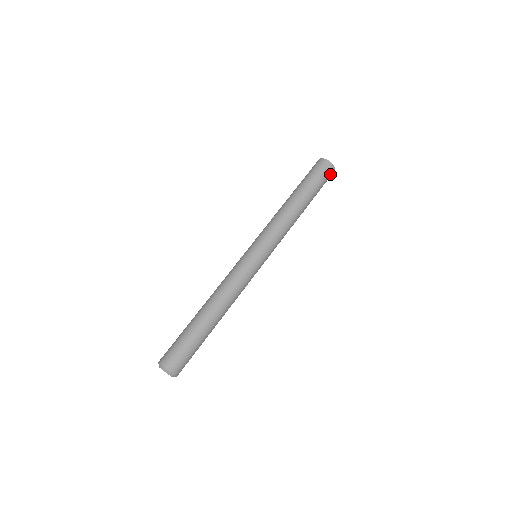
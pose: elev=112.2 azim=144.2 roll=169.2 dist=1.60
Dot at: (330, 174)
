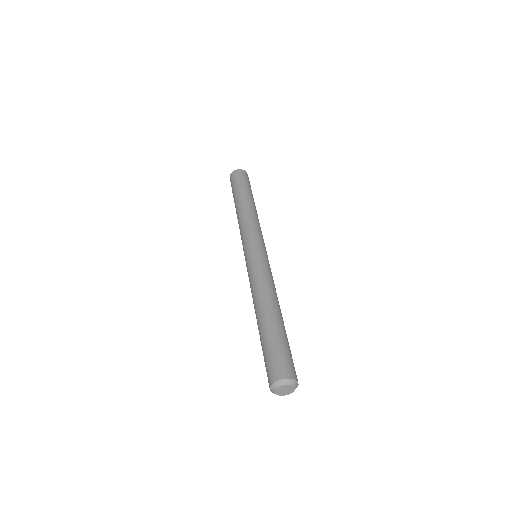
Dot at: occluded
